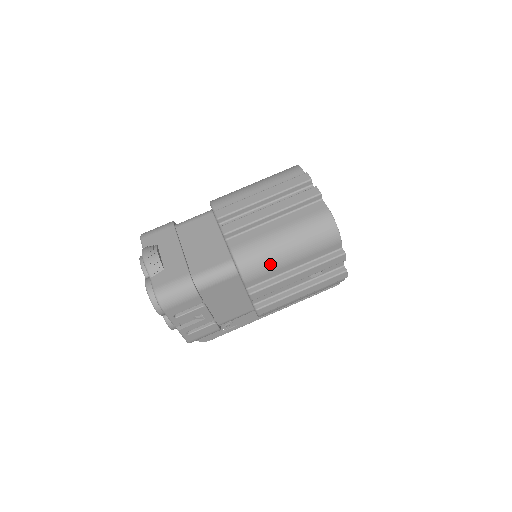
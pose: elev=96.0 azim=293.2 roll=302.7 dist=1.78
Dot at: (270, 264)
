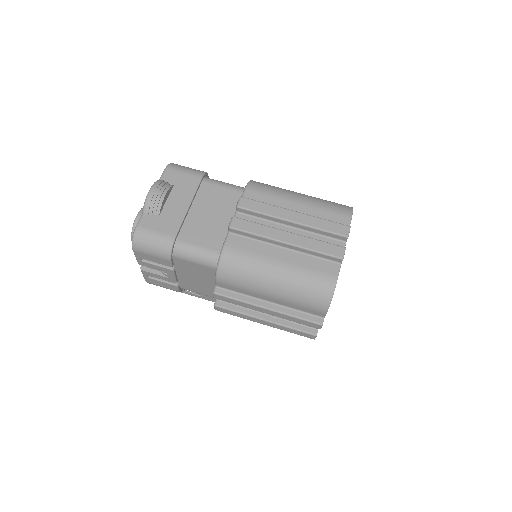
Dot at: (248, 284)
